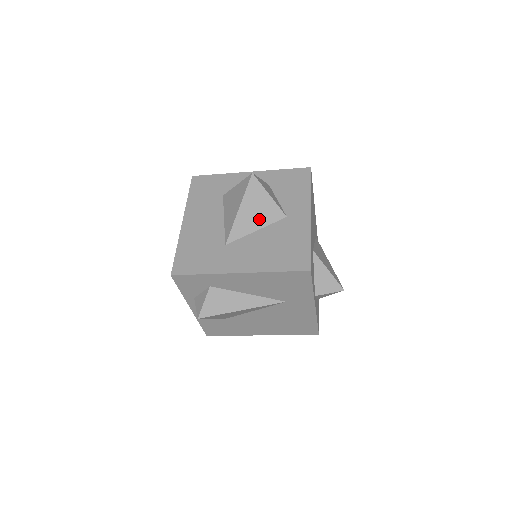
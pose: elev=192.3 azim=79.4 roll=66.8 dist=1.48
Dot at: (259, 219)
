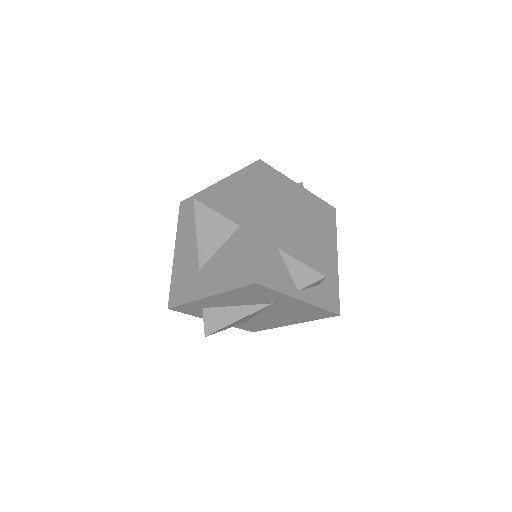
Dot at: (217, 237)
